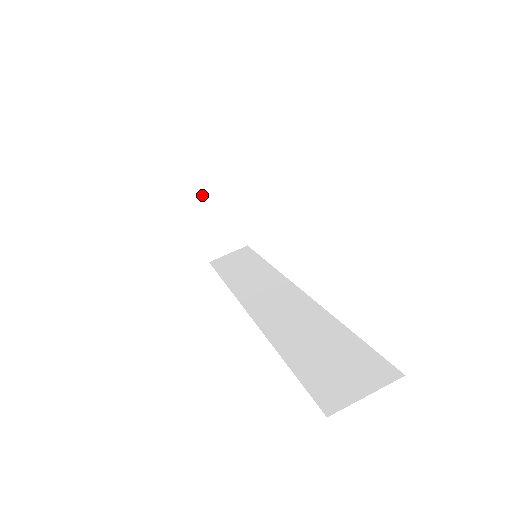
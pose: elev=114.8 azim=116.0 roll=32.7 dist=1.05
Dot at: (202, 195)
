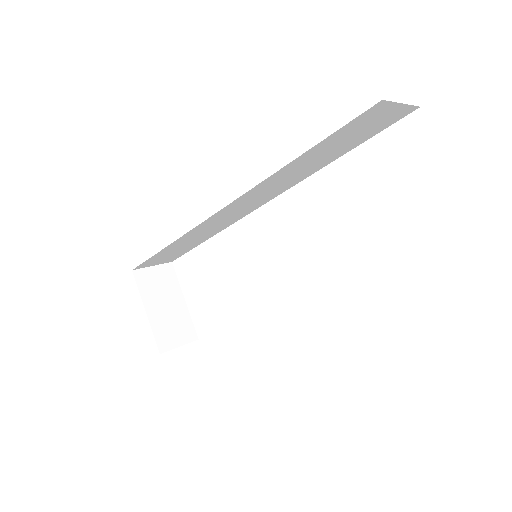
Dot at: (153, 278)
